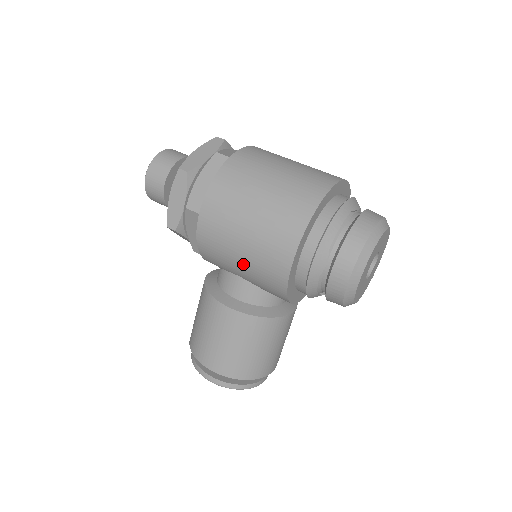
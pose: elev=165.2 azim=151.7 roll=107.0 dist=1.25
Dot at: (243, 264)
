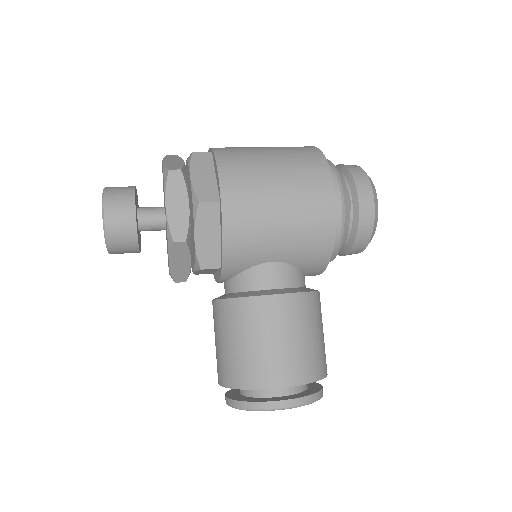
Dot at: (284, 232)
